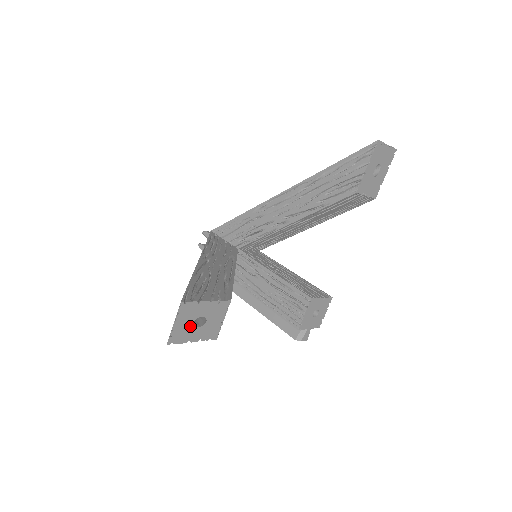
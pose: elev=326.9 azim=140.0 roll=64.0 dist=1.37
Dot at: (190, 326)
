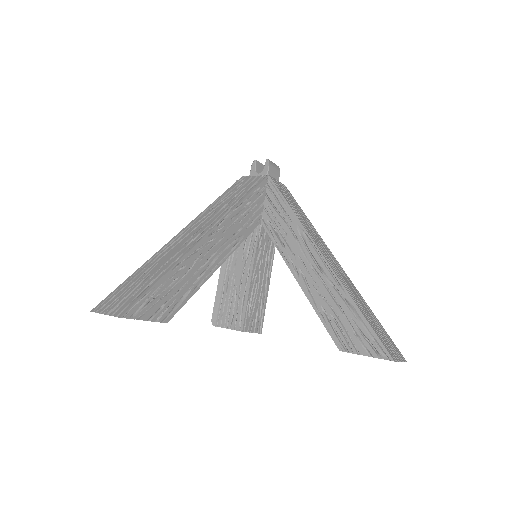
Dot at: occluded
